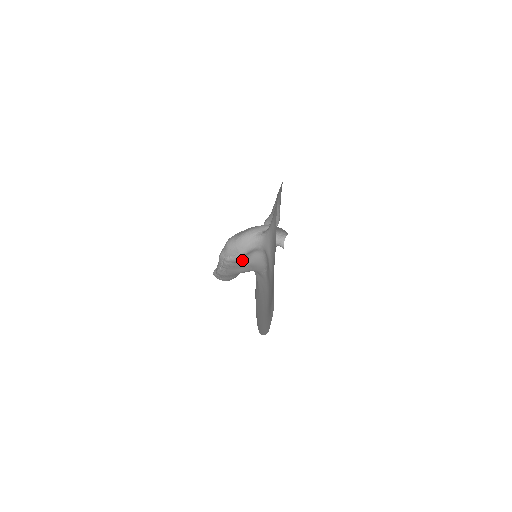
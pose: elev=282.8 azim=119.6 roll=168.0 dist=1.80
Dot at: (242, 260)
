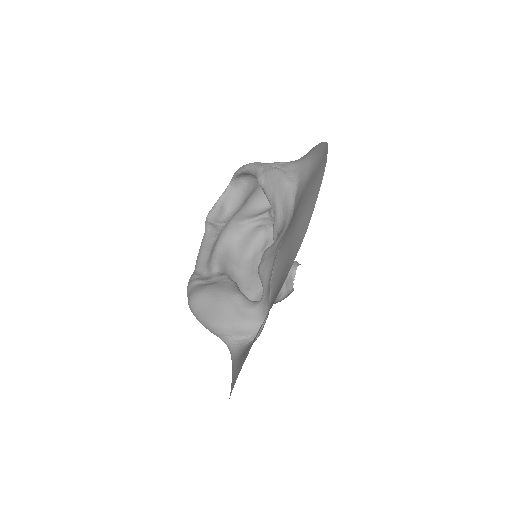
Dot at: occluded
